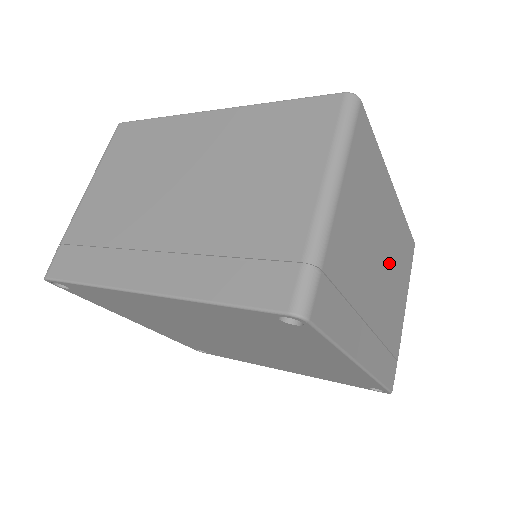
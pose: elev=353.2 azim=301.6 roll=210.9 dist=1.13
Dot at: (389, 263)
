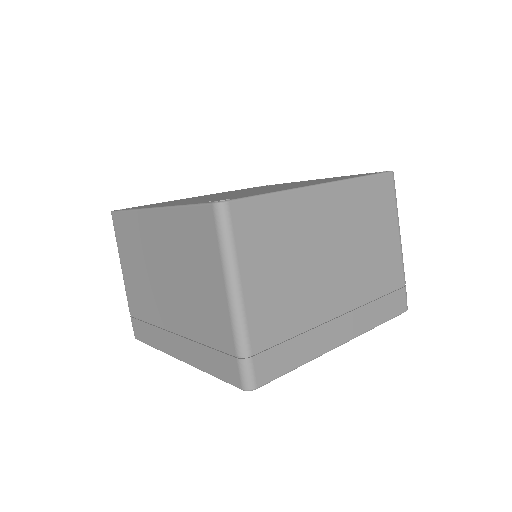
Dot at: (348, 243)
